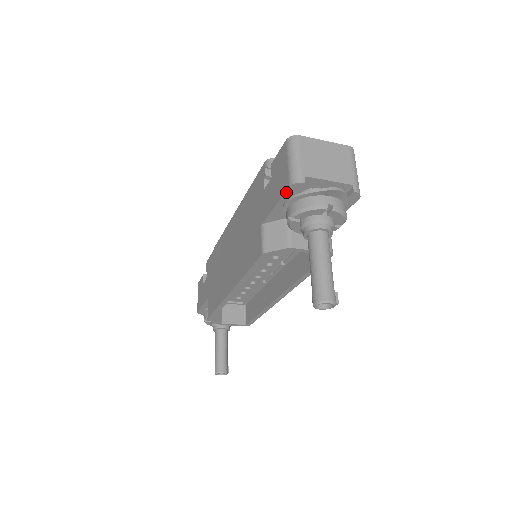
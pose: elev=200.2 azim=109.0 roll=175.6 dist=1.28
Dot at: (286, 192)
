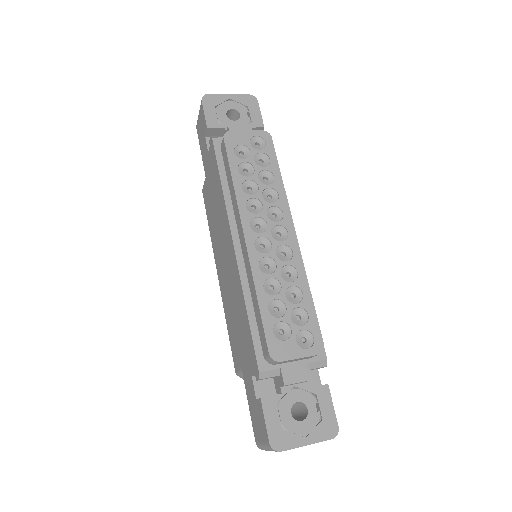
Dot at: (254, 433)
